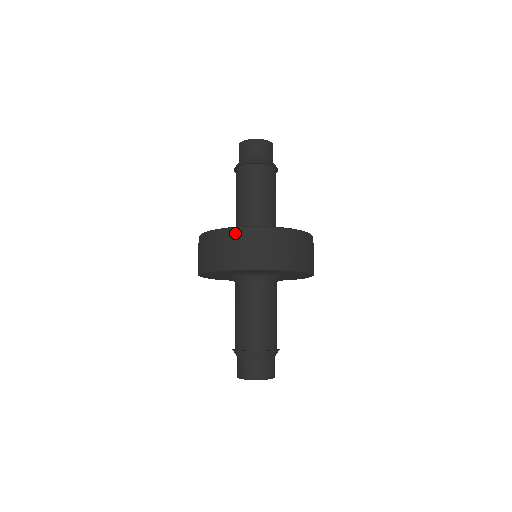
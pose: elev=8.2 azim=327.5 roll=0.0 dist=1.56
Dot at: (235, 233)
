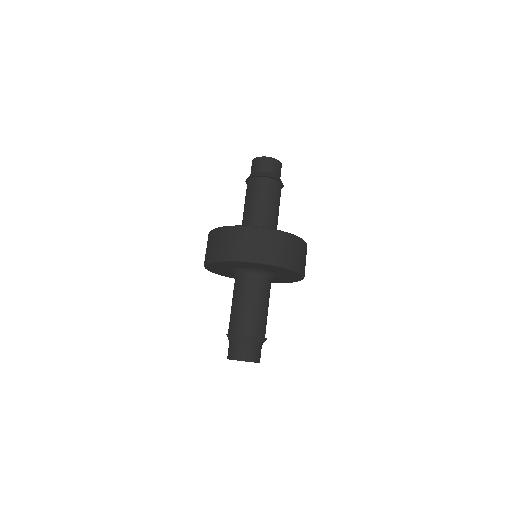
Dot at: (209, 236)
